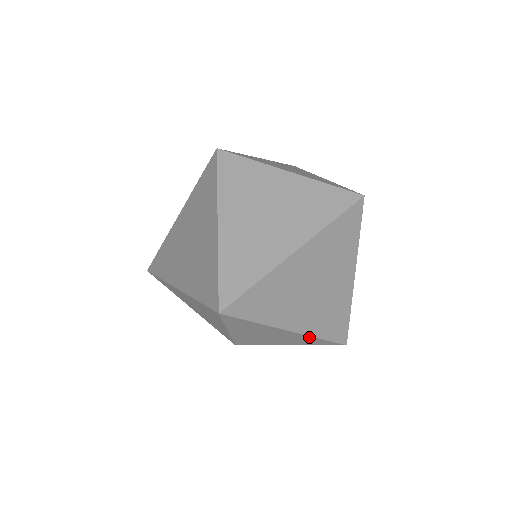
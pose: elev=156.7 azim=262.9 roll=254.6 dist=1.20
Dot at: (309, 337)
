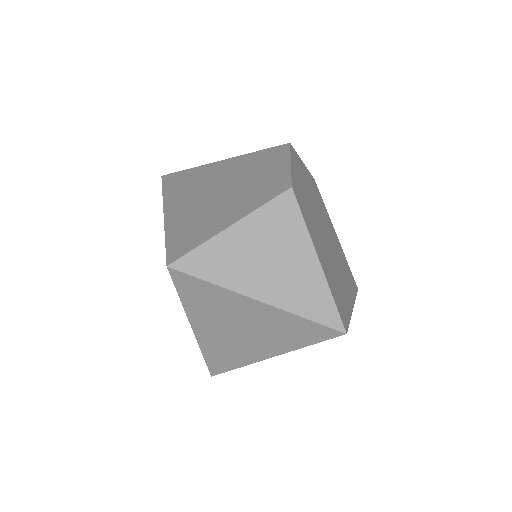
Dot at: occluded
